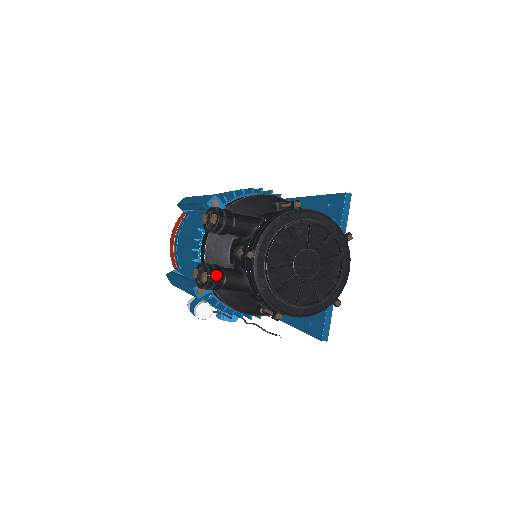
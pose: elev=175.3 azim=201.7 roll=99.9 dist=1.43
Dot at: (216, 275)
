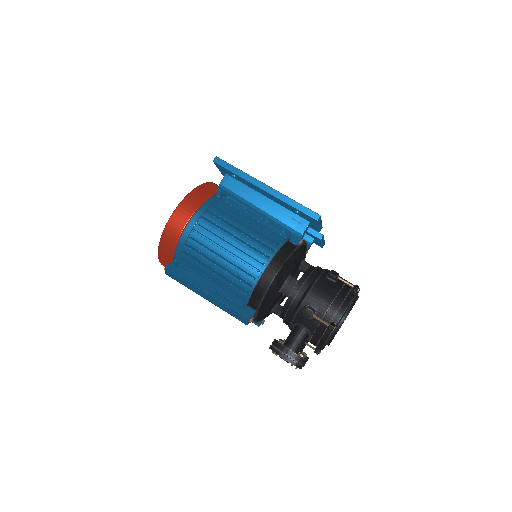
Dot at: (305, 363)
